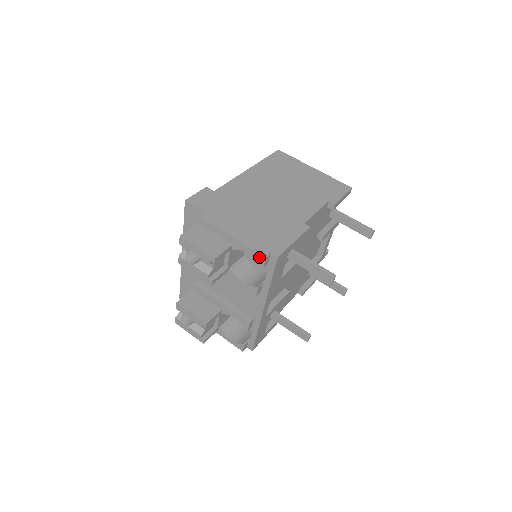
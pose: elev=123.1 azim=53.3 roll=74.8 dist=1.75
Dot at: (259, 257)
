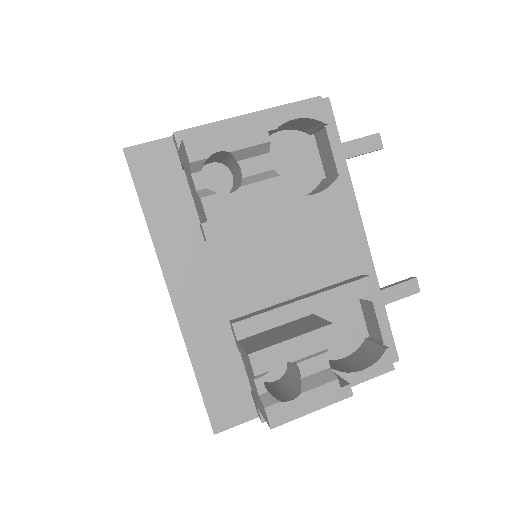
Dot at: (312, 107)
